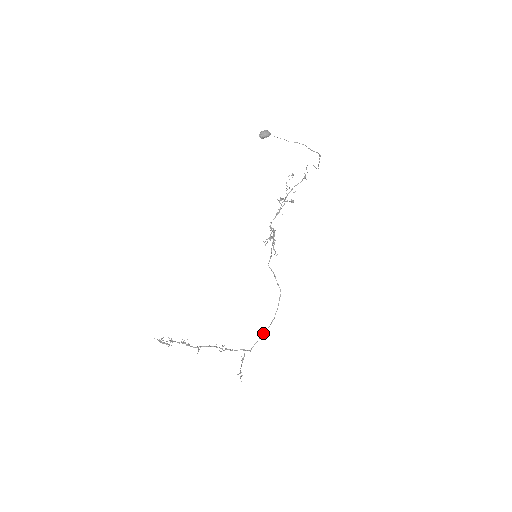
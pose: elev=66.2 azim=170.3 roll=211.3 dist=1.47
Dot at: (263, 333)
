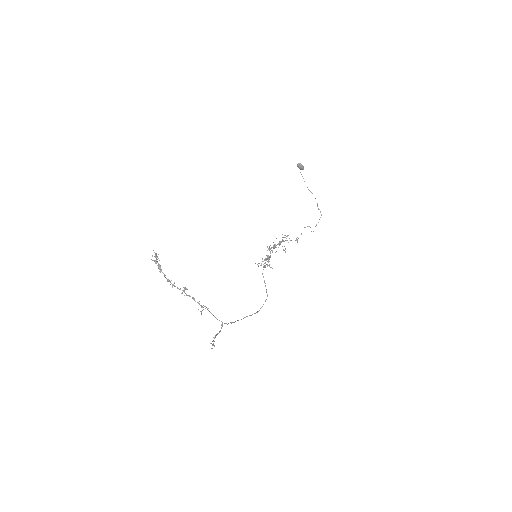
Dot at: (247, 316)
